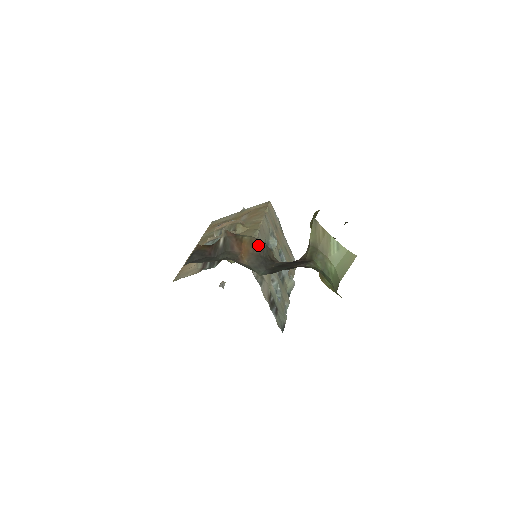
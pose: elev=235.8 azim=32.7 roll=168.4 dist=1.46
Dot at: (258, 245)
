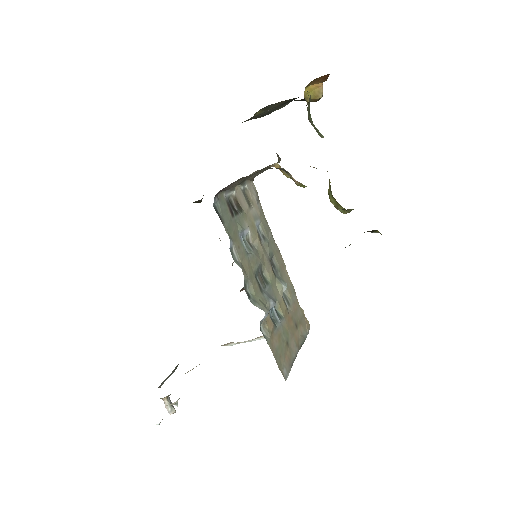
Dot at: occluded
